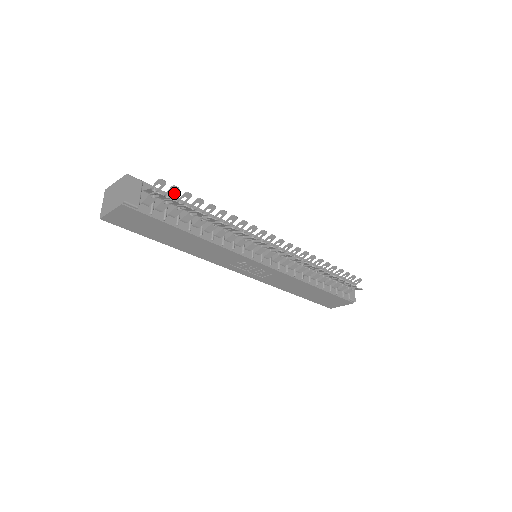
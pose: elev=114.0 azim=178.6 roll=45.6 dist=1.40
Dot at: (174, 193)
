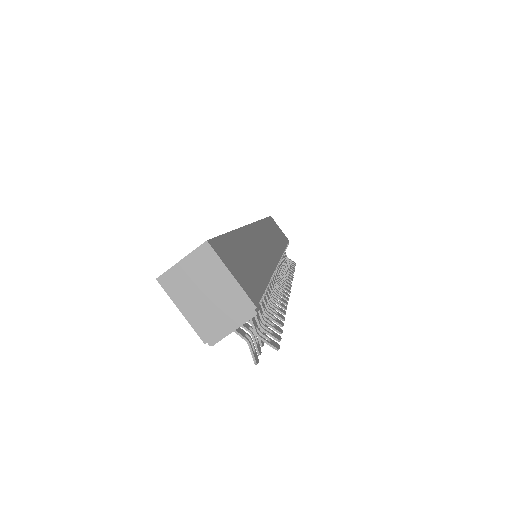
Dot at: (270, 332)
